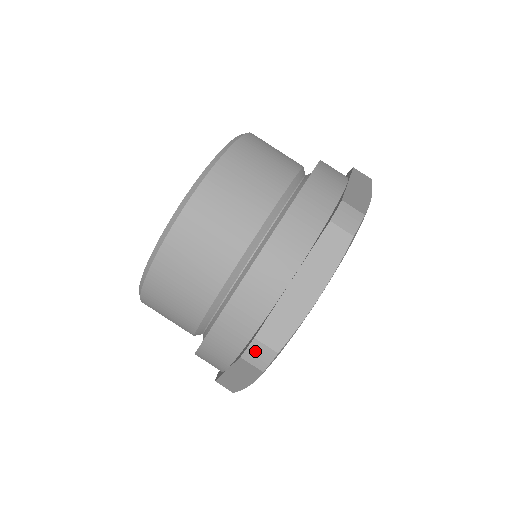
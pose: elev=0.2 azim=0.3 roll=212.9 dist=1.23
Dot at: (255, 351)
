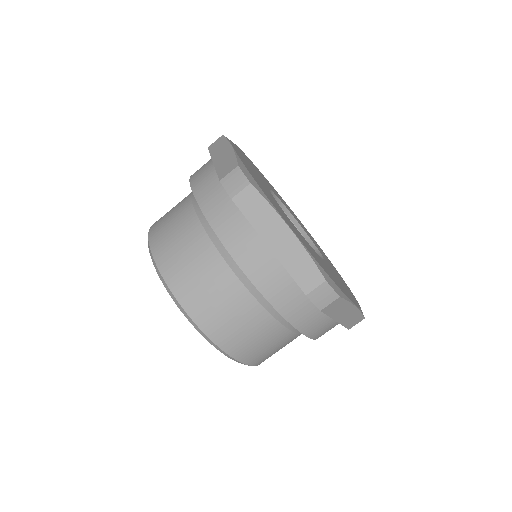
Dot at: (230, 184)
